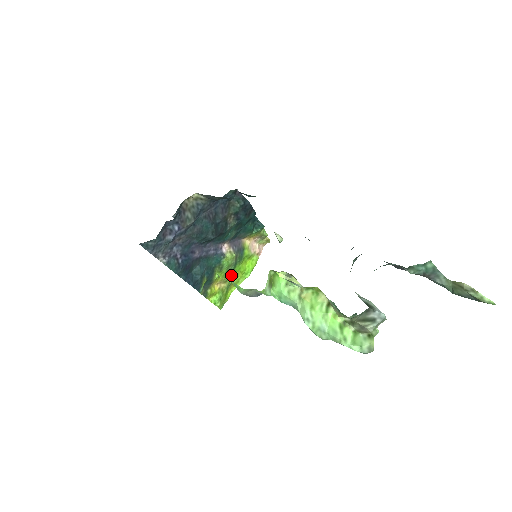
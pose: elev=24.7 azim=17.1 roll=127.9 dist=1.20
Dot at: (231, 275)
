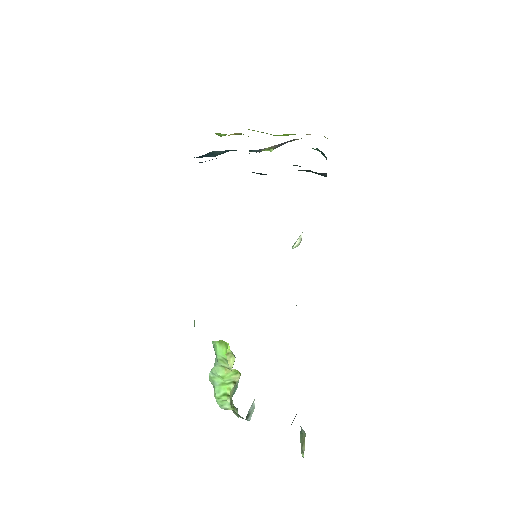
Dot at: occluded
